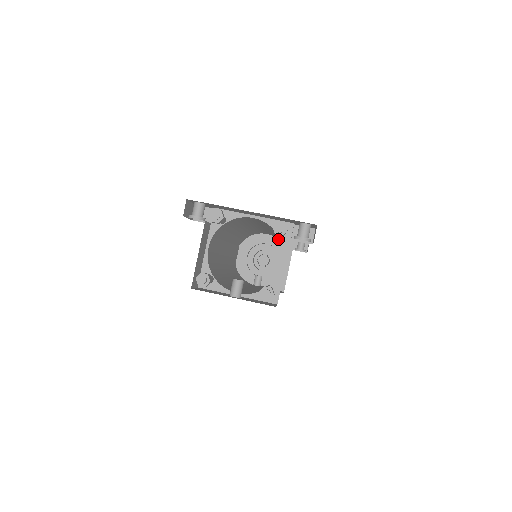
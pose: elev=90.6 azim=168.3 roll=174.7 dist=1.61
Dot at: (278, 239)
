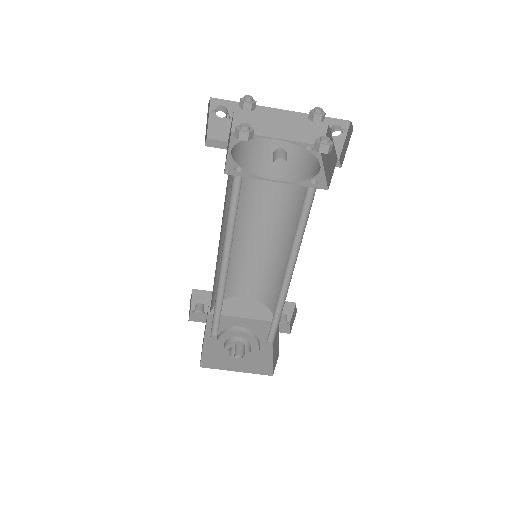
Dot at: (260, 297)
